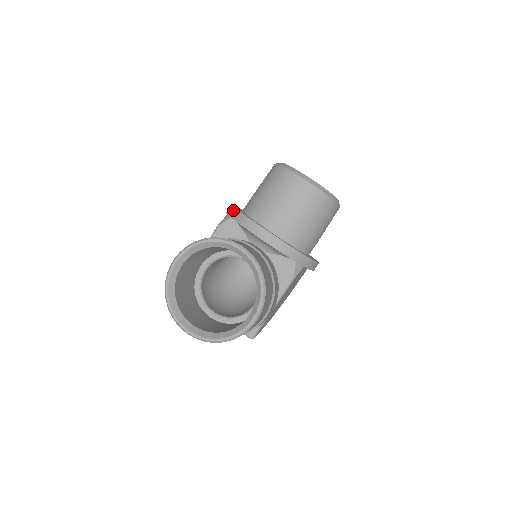
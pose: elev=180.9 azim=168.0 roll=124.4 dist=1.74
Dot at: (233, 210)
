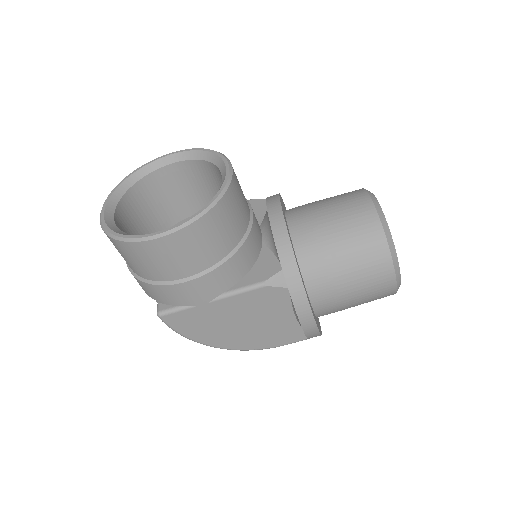
Dot at: occluded
